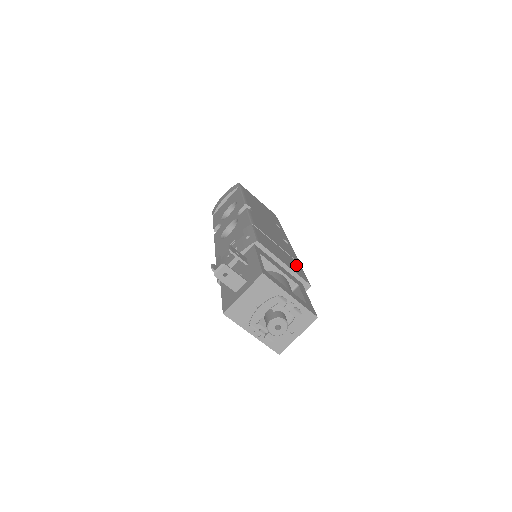
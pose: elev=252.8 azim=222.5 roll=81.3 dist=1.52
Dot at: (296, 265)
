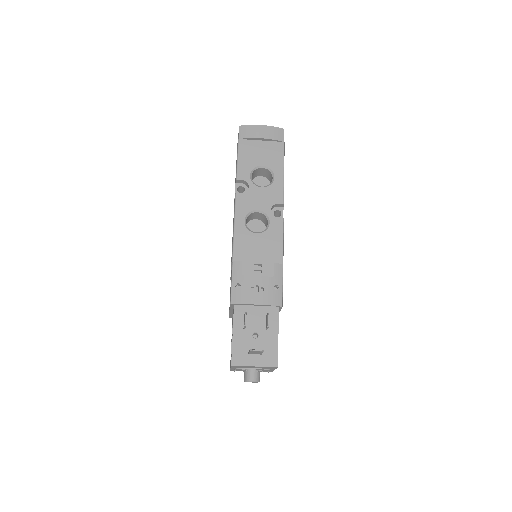
Dot at: occluded
